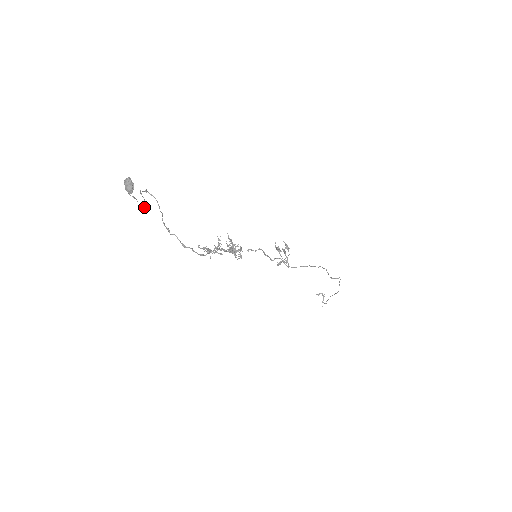
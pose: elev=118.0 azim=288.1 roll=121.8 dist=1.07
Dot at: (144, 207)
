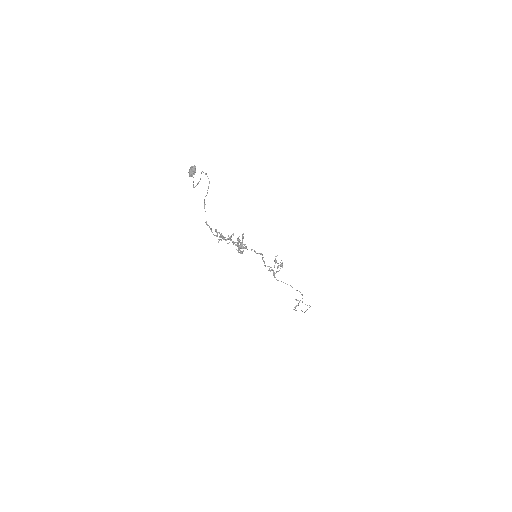
Dot at: (197, 184)
